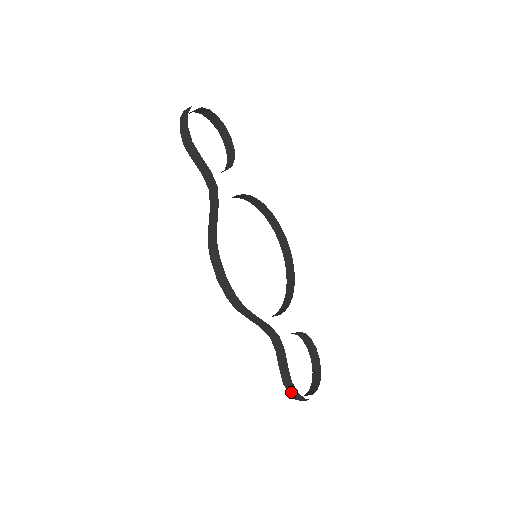
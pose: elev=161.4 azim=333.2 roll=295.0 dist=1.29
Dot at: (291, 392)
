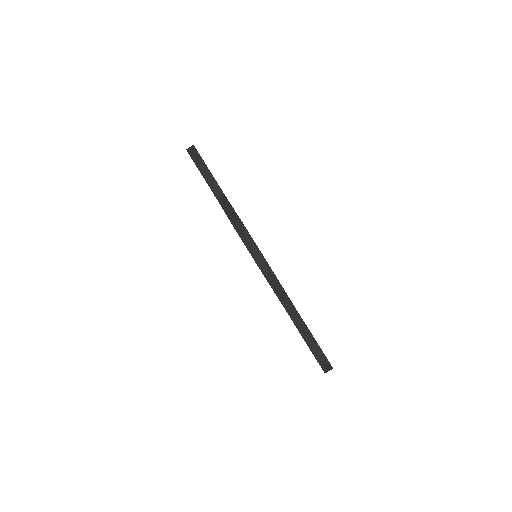
Dot at: (317, 356)
